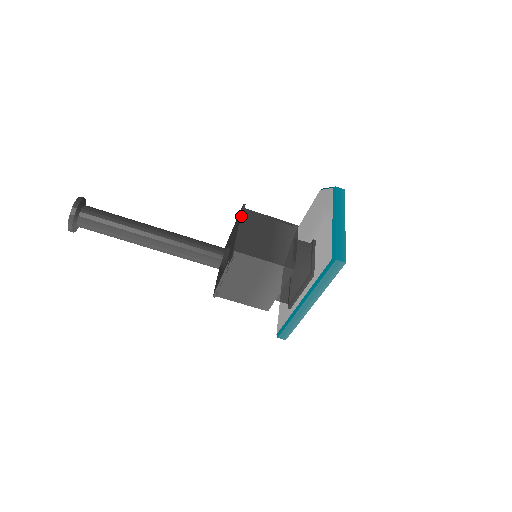
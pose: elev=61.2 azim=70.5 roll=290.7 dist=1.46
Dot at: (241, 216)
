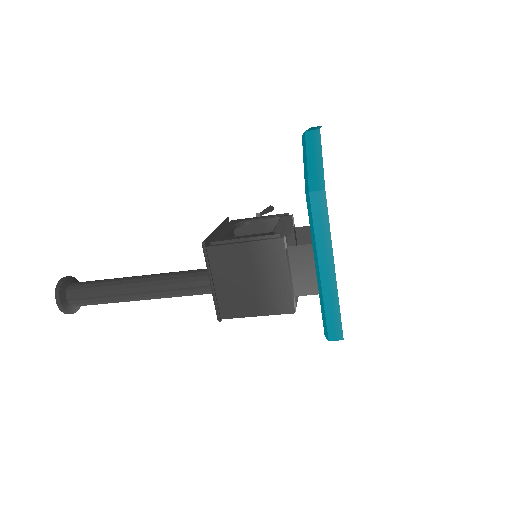
Dot at: (206, 265)
